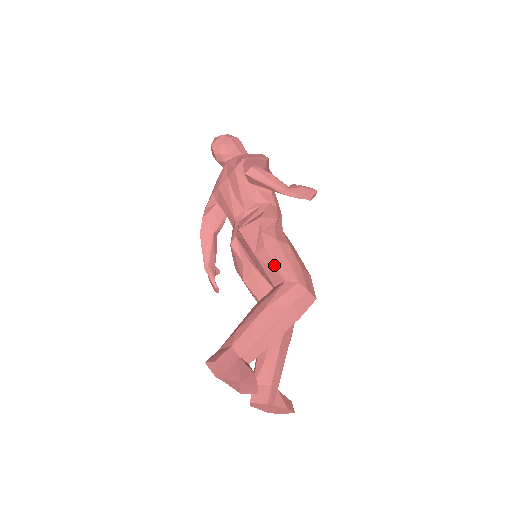
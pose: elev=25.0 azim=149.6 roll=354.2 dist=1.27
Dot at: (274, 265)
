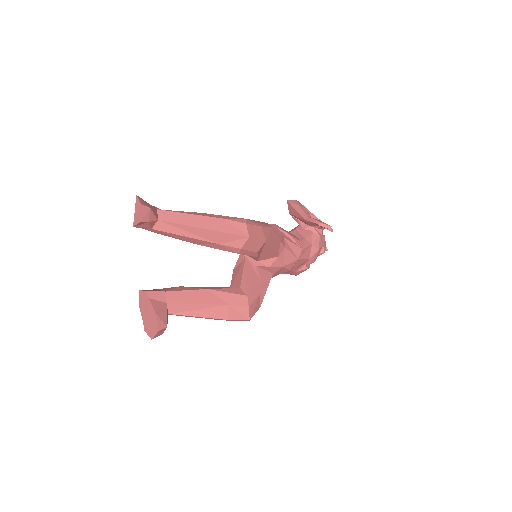
Dot at: occluded
